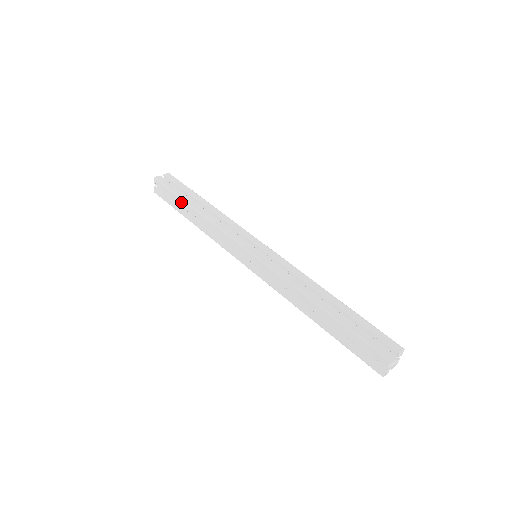
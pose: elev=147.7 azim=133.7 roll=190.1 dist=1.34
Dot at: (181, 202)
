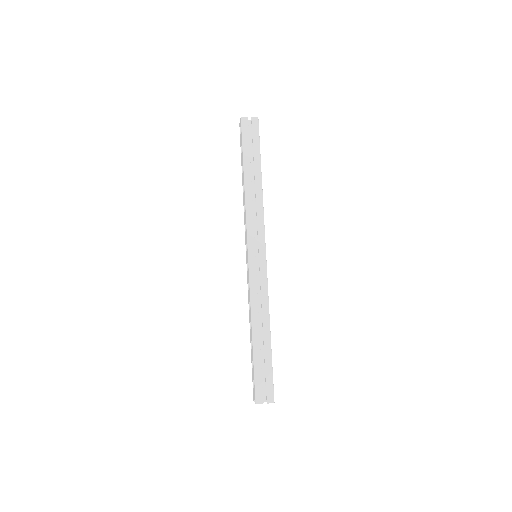
Dot at: (243, 162)
